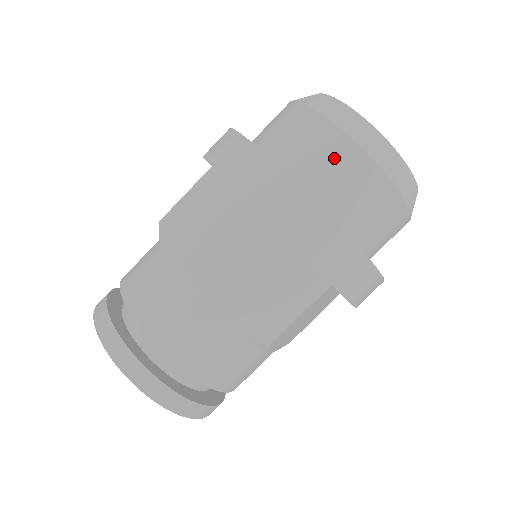
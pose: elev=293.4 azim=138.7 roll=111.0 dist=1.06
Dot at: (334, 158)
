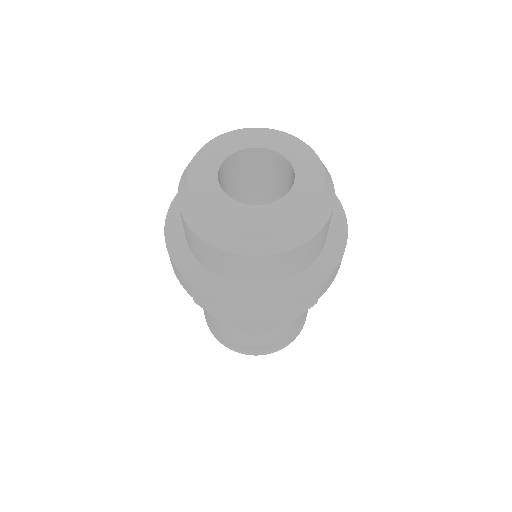
Dot at: (269, 267)
